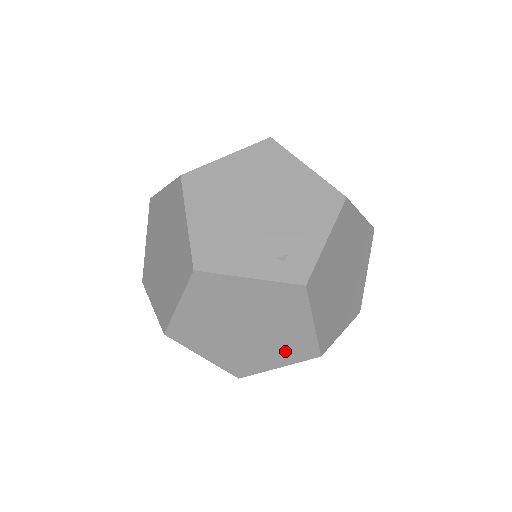
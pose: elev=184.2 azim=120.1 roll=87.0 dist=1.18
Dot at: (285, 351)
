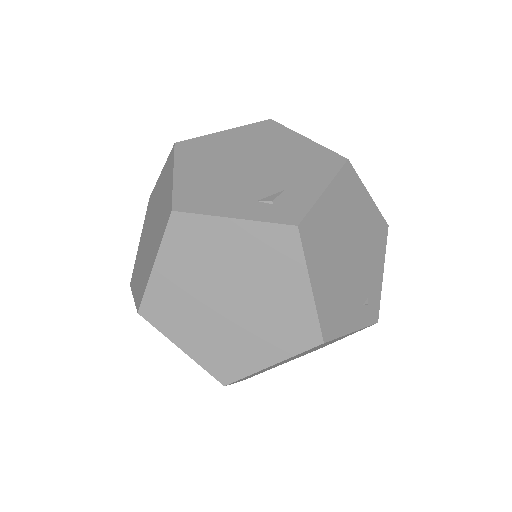
Dot at: occluded
